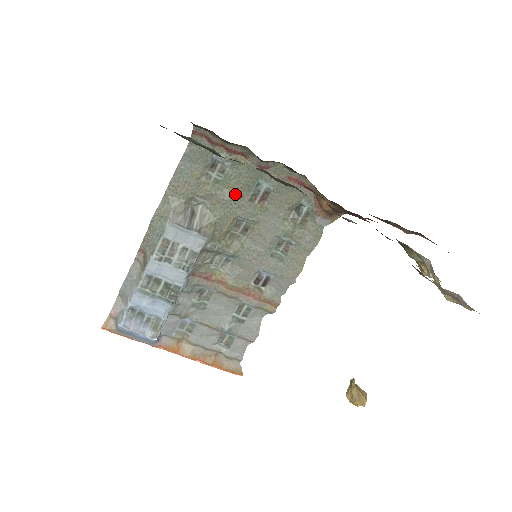
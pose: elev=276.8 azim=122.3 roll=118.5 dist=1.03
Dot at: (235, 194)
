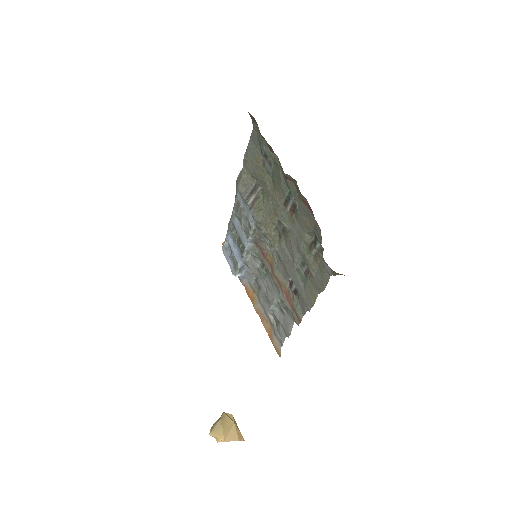
Dot at: (276, 191)
